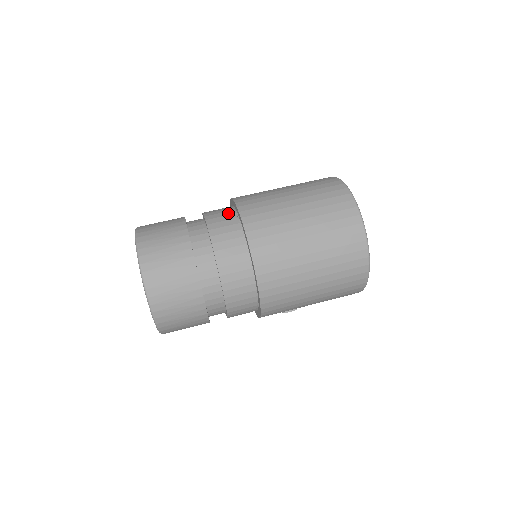
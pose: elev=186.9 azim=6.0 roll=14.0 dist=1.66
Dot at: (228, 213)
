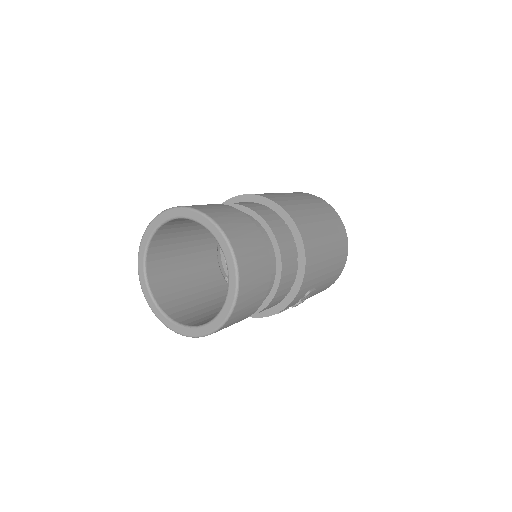
Dot at: occluded
